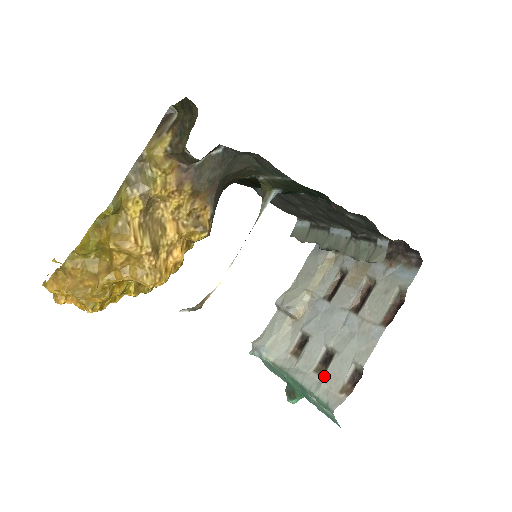
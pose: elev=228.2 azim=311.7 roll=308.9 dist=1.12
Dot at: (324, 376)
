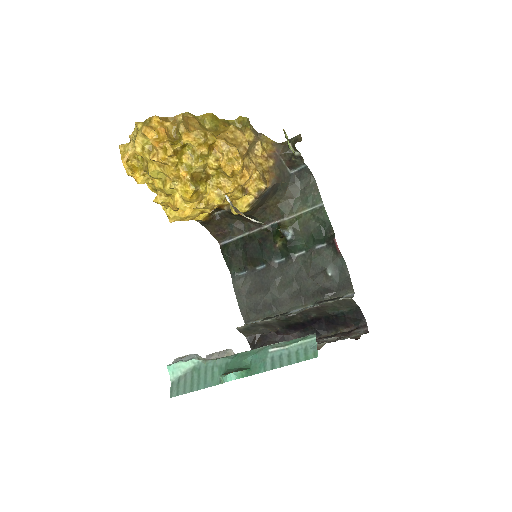
Dot at: occluded
